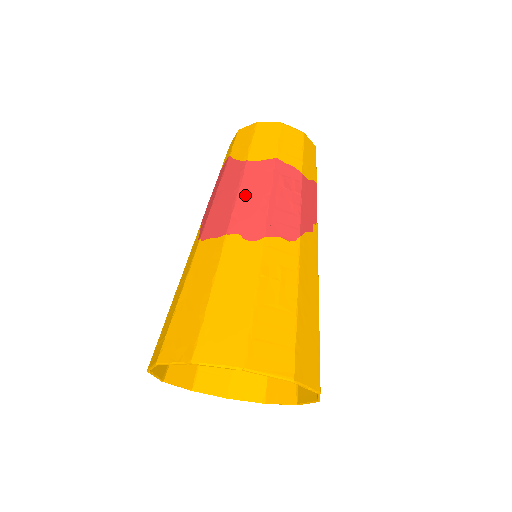
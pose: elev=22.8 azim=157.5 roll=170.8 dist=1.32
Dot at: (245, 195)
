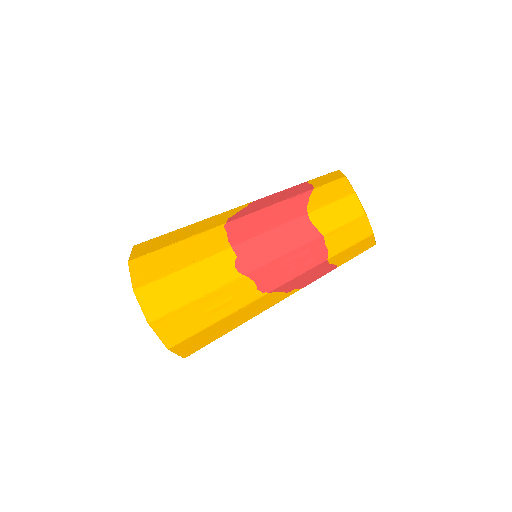
Dot at: (273, 236)
